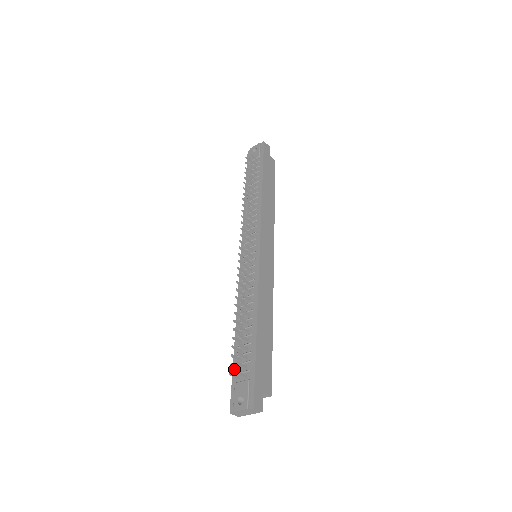
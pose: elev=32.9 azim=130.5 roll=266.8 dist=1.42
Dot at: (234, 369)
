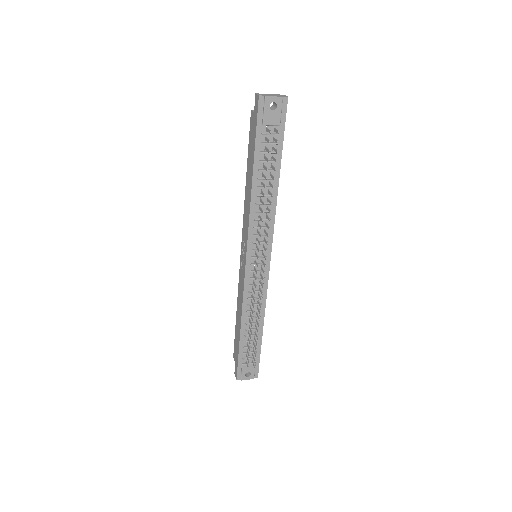
Dot at: (240, 355)
